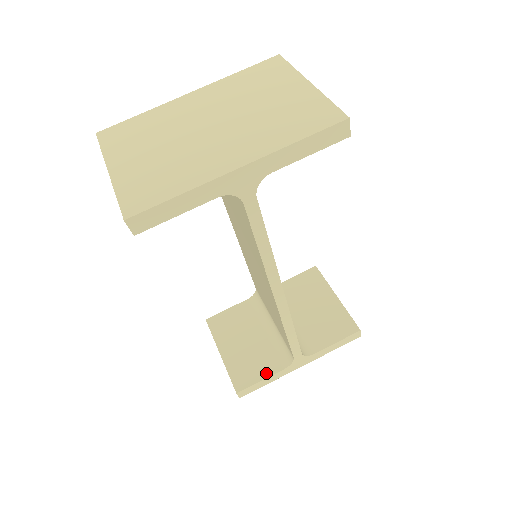
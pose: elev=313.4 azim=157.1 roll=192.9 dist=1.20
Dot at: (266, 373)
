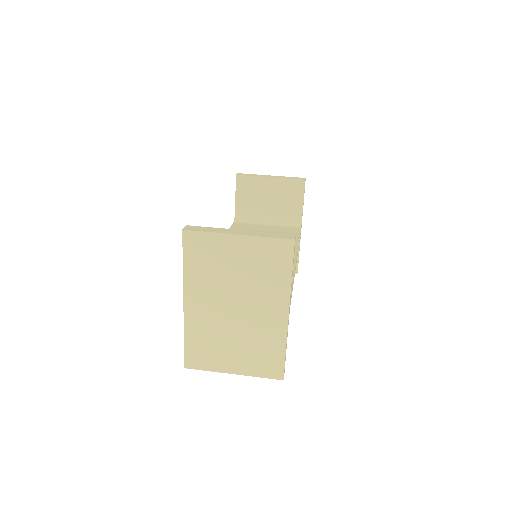
Dot at: occluded
